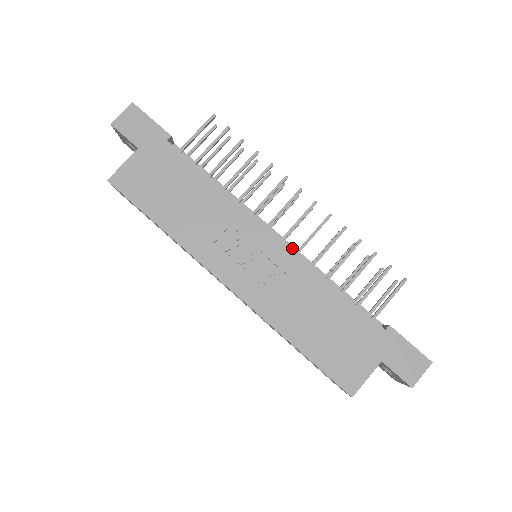
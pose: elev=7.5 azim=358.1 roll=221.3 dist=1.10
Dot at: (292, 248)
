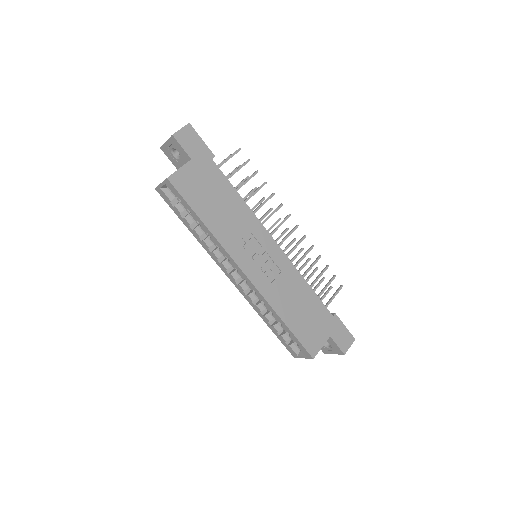
Dot at: occluded
